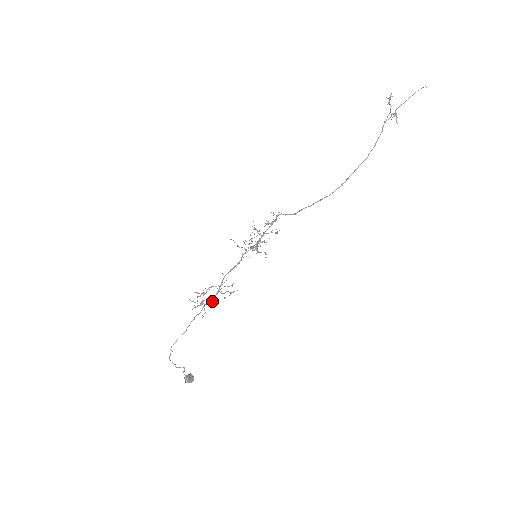
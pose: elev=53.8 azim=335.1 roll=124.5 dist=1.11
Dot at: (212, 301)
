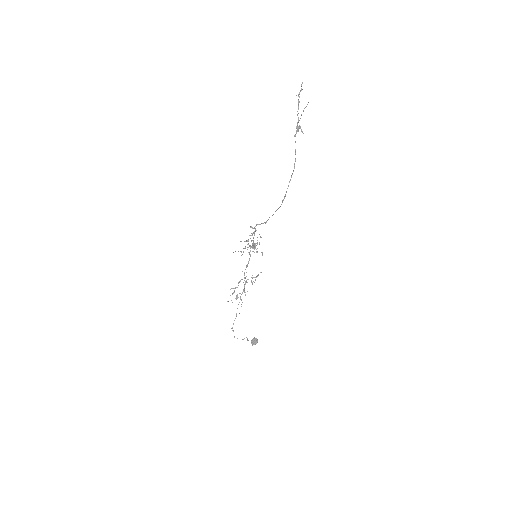
Dot at: (244, 292)
